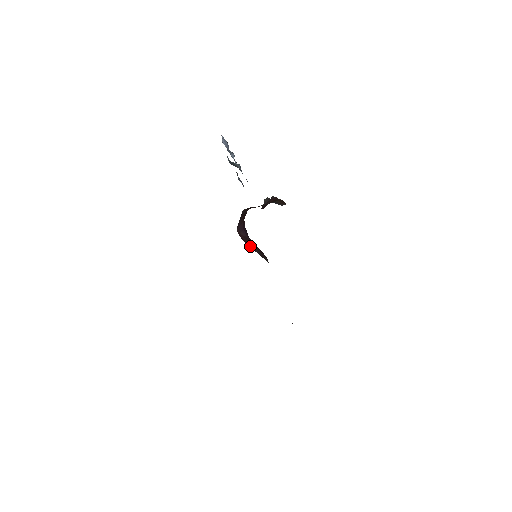
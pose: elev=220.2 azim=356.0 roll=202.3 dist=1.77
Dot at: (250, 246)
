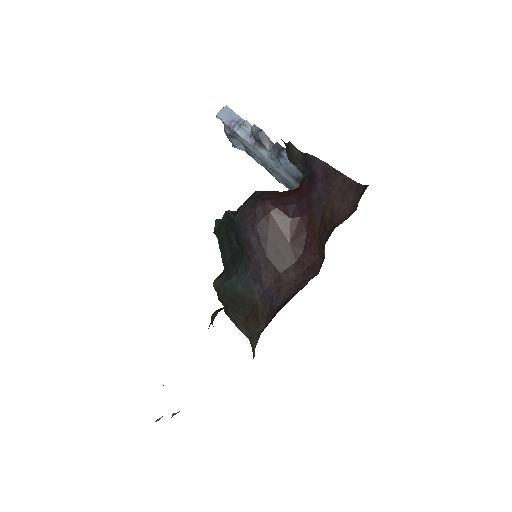
Dot at: (268, 235)
